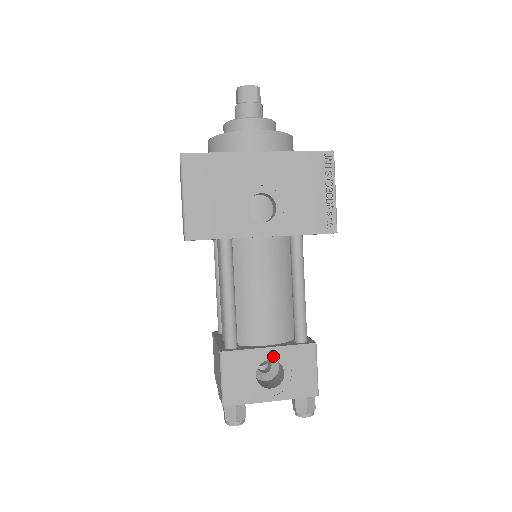
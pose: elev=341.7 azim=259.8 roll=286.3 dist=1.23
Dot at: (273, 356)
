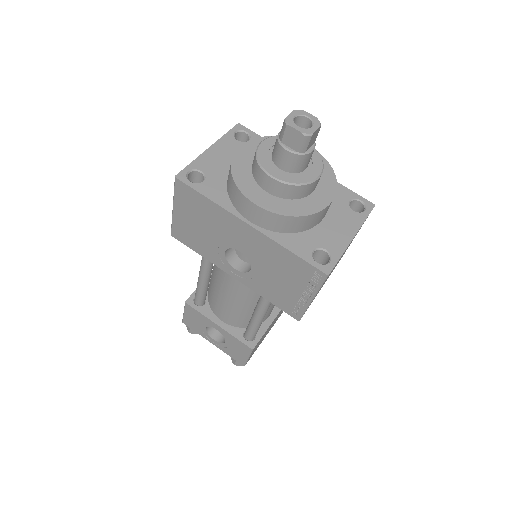
Dot at: (220, 330)
